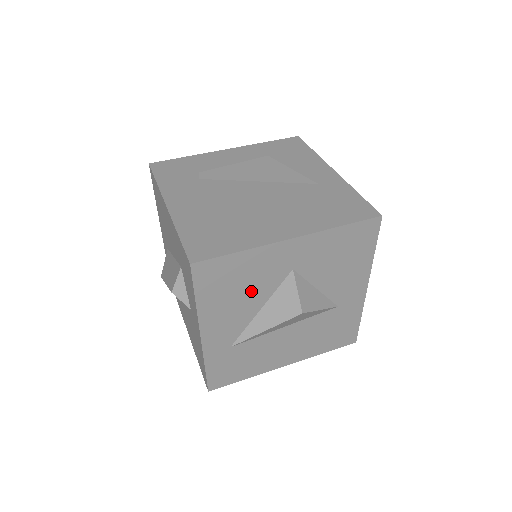
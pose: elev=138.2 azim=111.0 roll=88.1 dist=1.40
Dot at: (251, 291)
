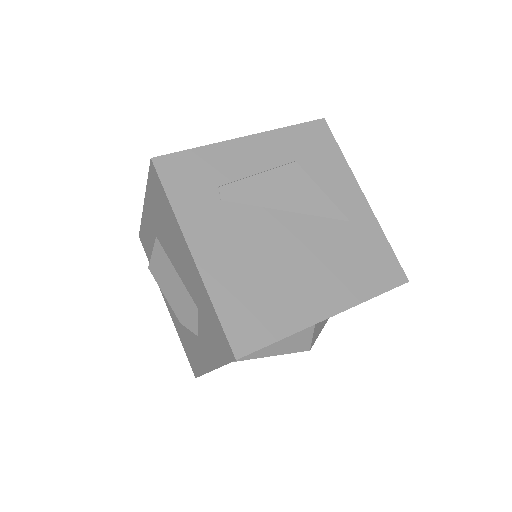
Dot at: occluded
